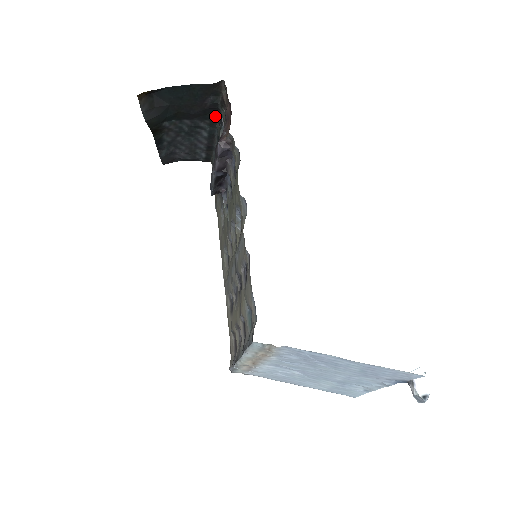
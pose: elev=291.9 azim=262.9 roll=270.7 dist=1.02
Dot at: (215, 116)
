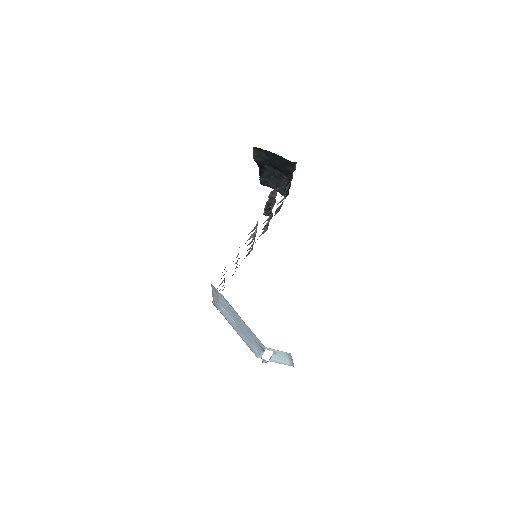
Dot at: occluded
